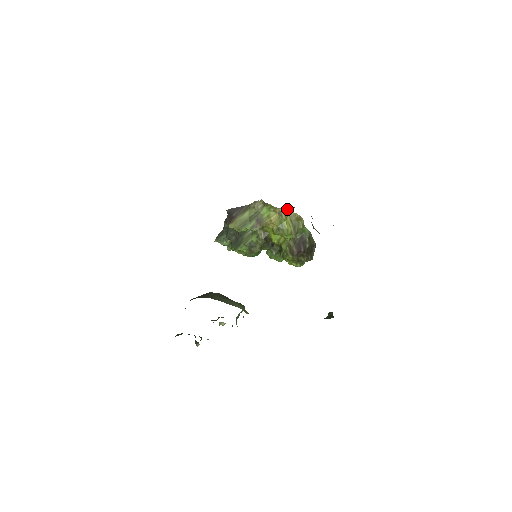
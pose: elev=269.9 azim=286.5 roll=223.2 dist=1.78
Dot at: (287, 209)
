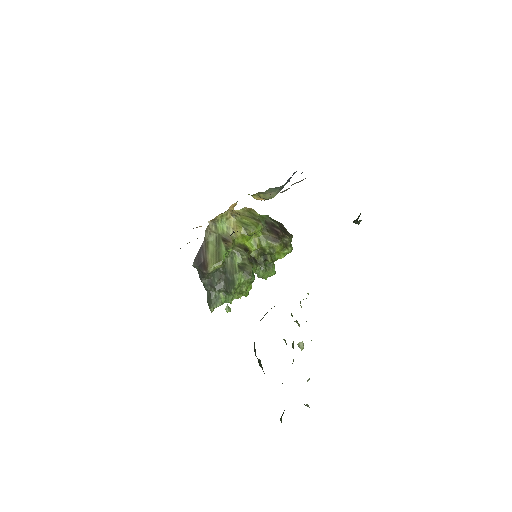
Dot at: (234, 211)
